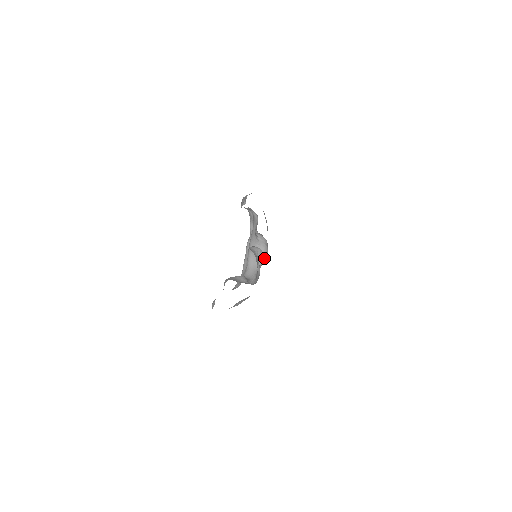
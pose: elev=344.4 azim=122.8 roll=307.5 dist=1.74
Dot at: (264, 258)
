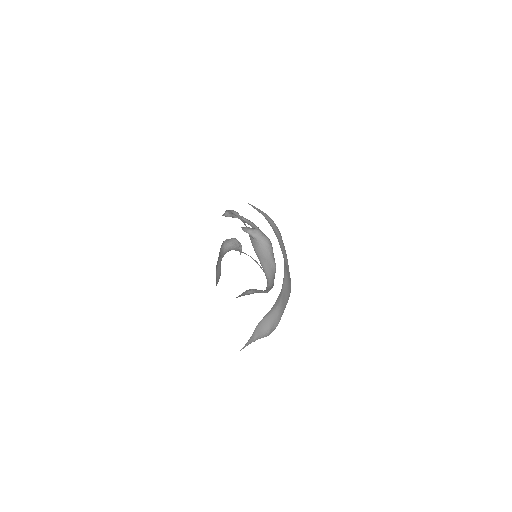
Dot at: (273, 253)
